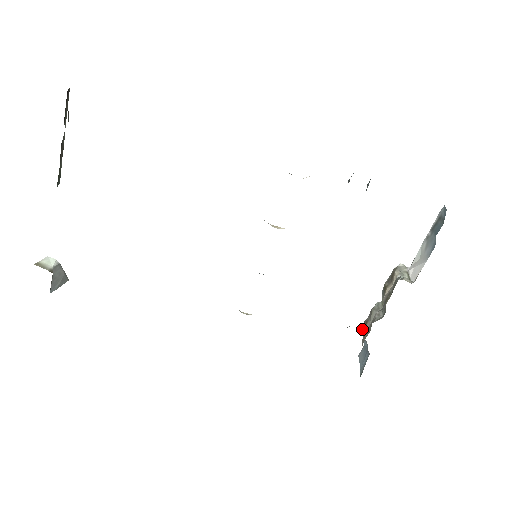
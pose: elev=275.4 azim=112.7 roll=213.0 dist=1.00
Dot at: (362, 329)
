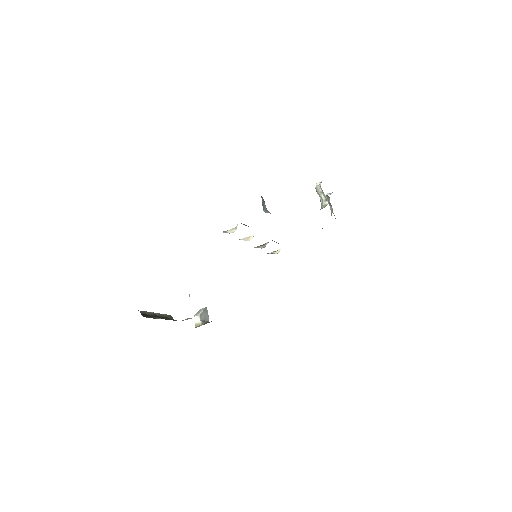
Dot at: occluded
